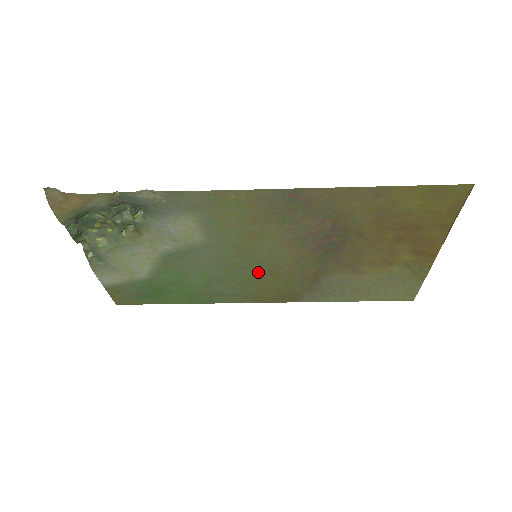
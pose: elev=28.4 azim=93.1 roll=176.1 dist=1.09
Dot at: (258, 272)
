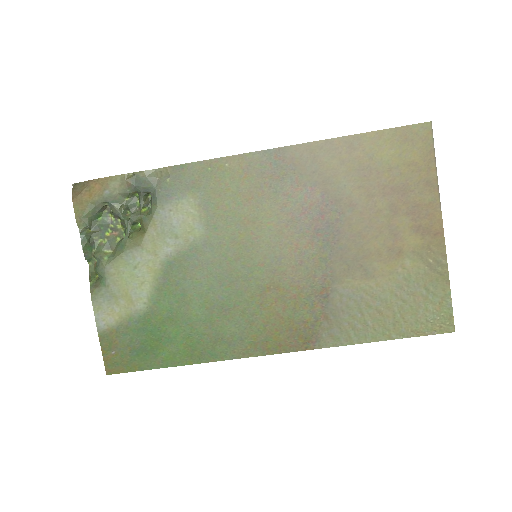
Dot at: (261, 286)
